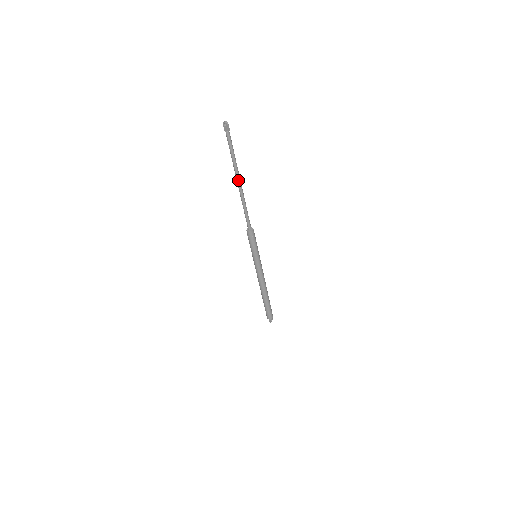
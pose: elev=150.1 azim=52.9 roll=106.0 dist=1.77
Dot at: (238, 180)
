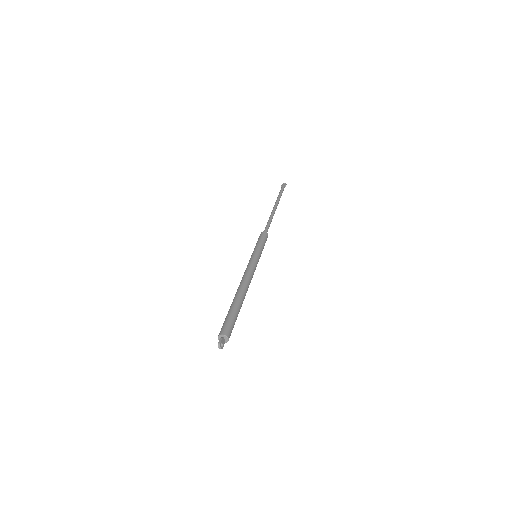
Dot at: (276, 204)
